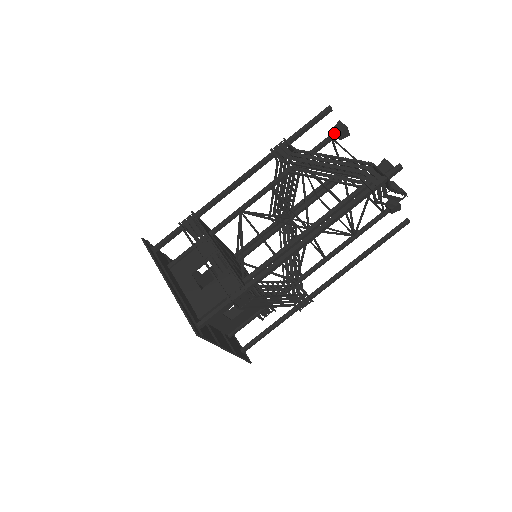
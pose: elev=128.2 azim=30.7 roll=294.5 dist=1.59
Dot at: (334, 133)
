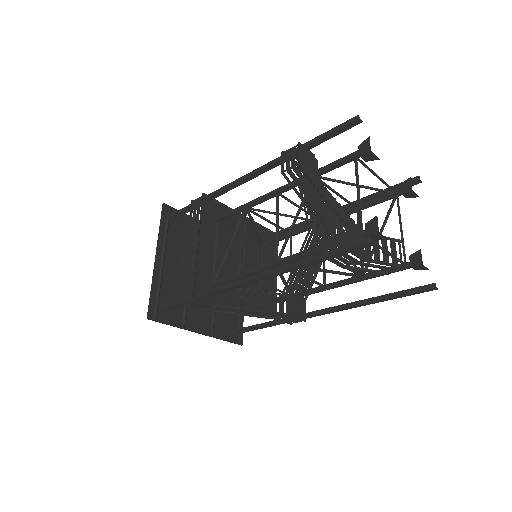
Dot at: (358, 151)
